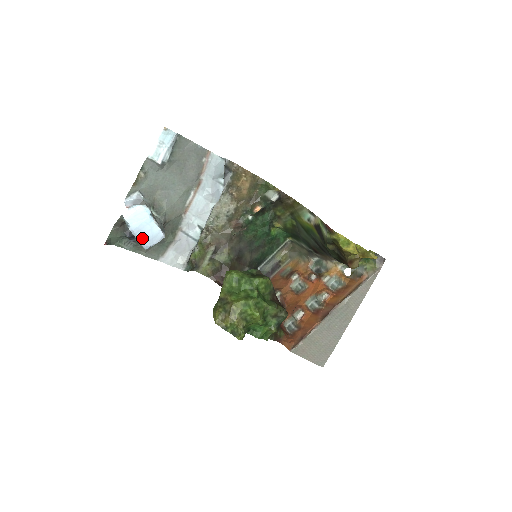
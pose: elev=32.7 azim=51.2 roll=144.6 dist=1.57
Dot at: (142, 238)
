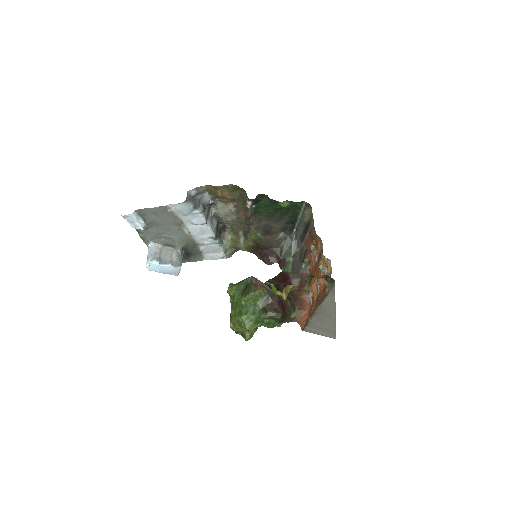
Dot at: (168, 273)
